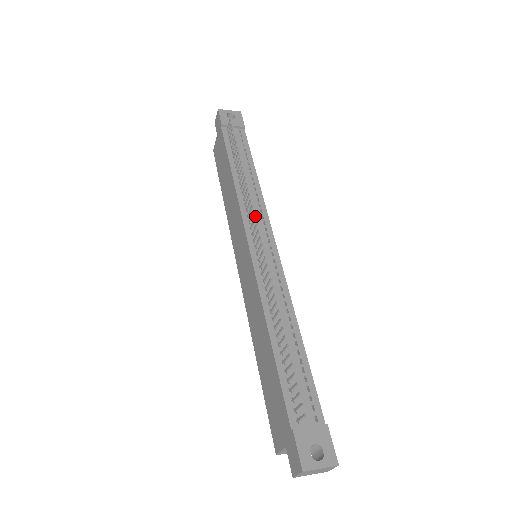
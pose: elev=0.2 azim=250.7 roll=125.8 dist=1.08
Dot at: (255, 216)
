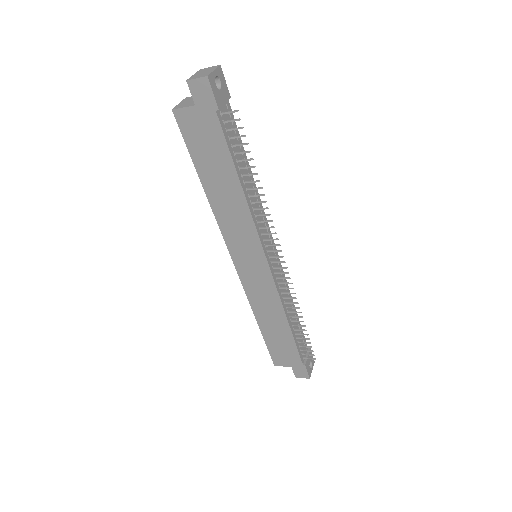
Dot at: (280, 245)
